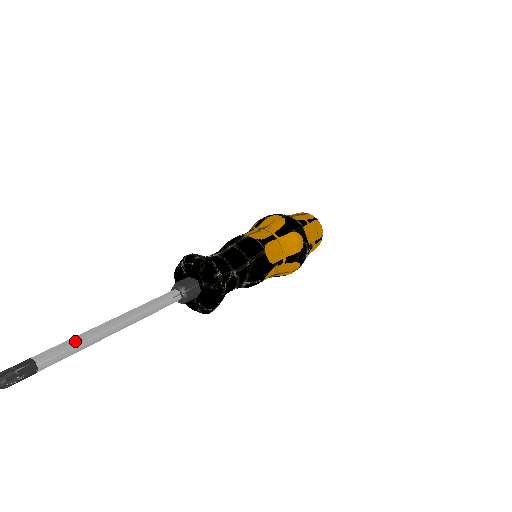
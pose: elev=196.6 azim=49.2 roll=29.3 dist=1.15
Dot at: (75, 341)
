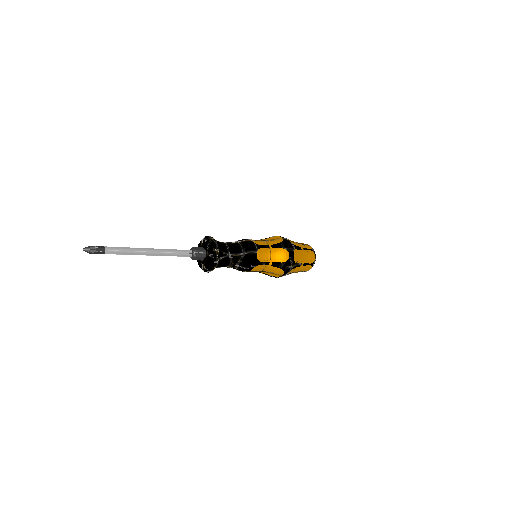
Dot at: (126, 248)
